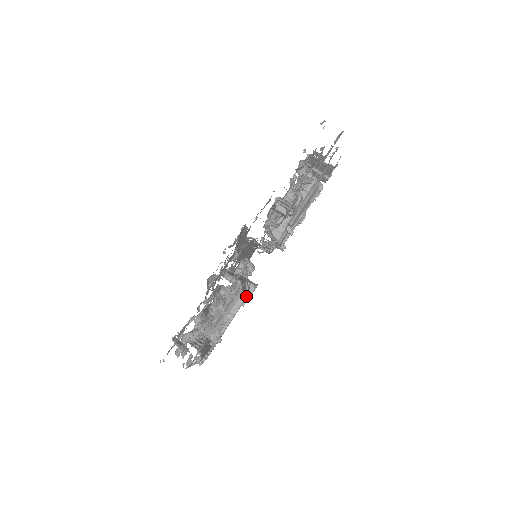
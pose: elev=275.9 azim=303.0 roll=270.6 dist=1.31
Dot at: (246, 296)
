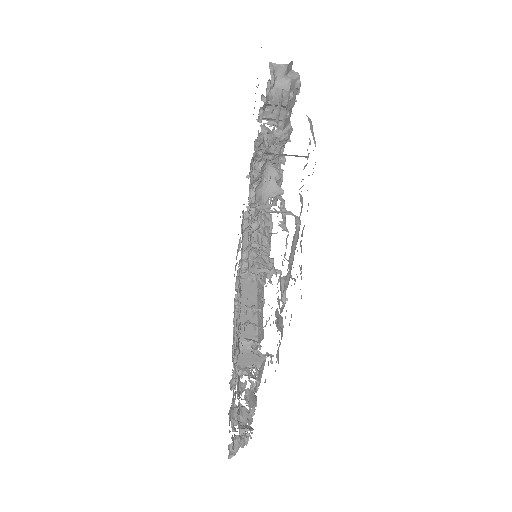
Dot at: occluded
